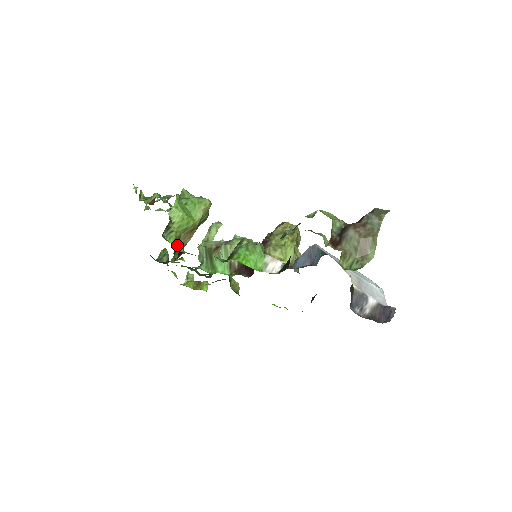
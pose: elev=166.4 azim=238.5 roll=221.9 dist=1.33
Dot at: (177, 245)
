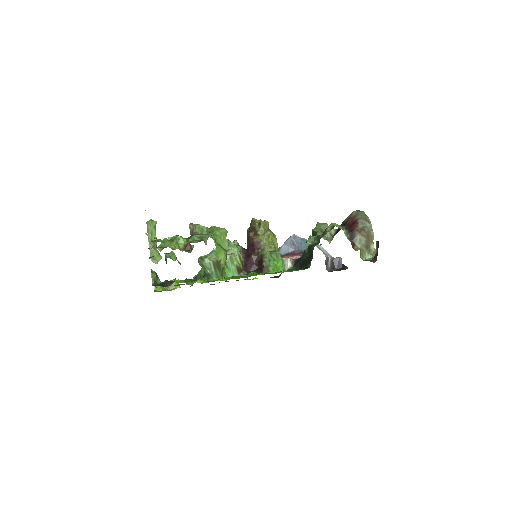
Dot at: occluded
